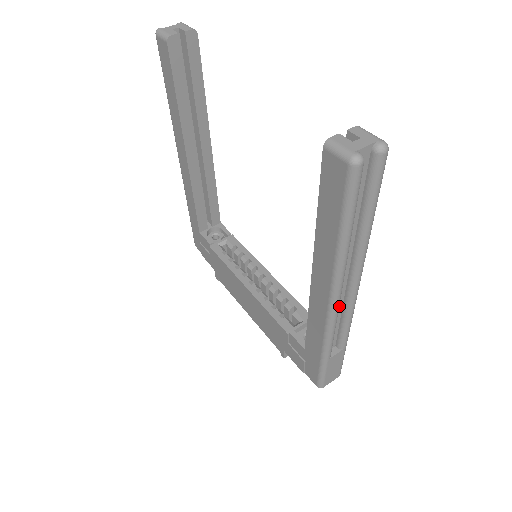
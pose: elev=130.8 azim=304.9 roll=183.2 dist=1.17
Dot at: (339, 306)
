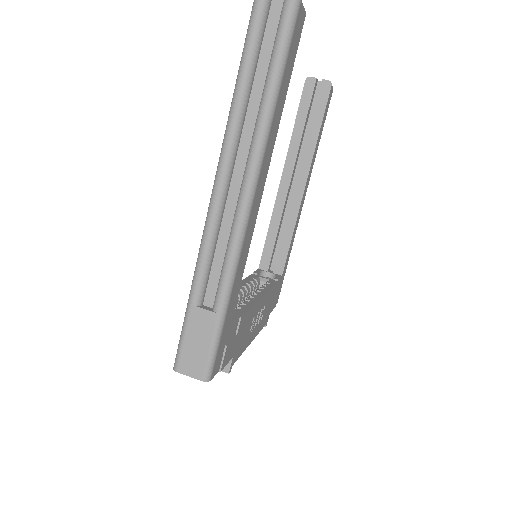
Dot at: (228, 222)
